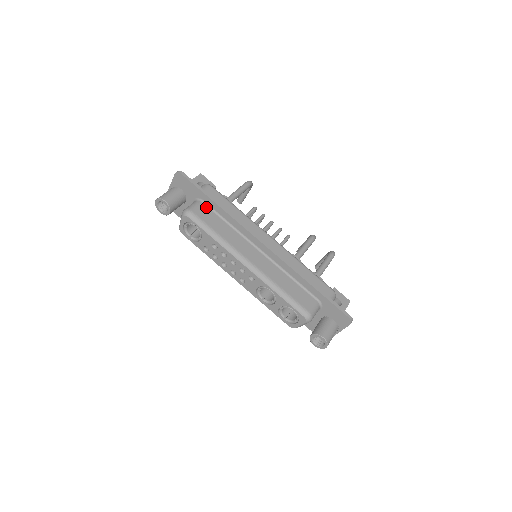
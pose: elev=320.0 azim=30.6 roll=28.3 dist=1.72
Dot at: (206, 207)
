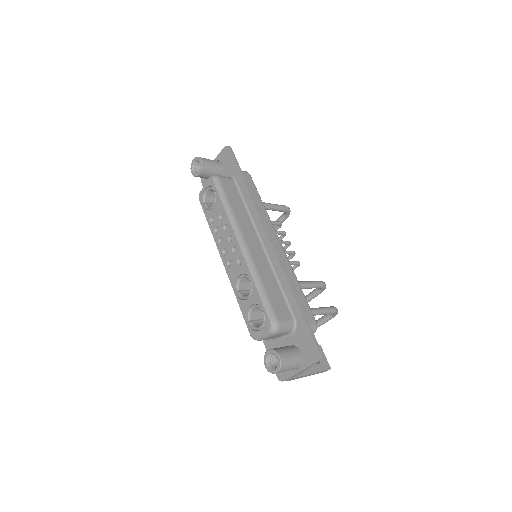
Dot at: (234, 185)
